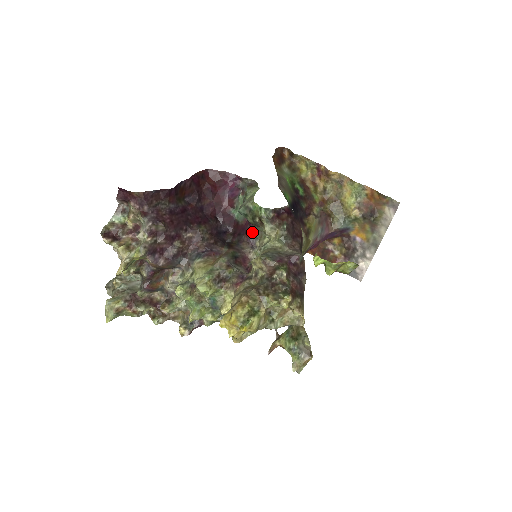
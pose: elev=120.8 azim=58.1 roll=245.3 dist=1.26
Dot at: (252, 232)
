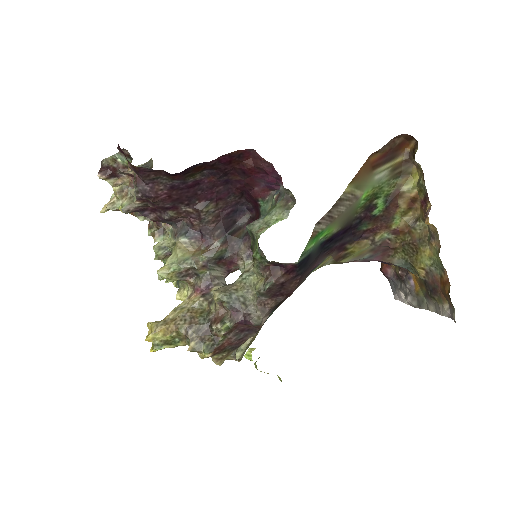
Dot at: (258, 243)
